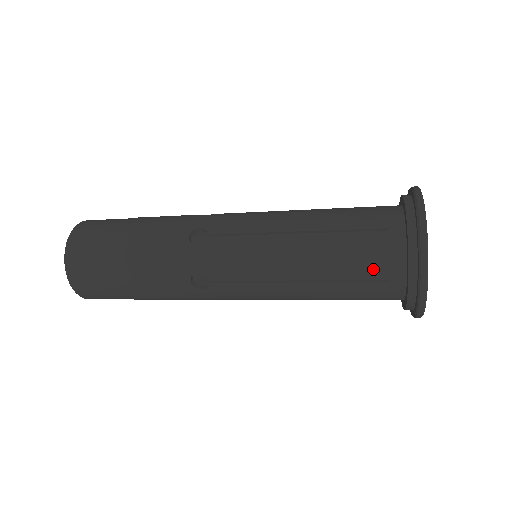
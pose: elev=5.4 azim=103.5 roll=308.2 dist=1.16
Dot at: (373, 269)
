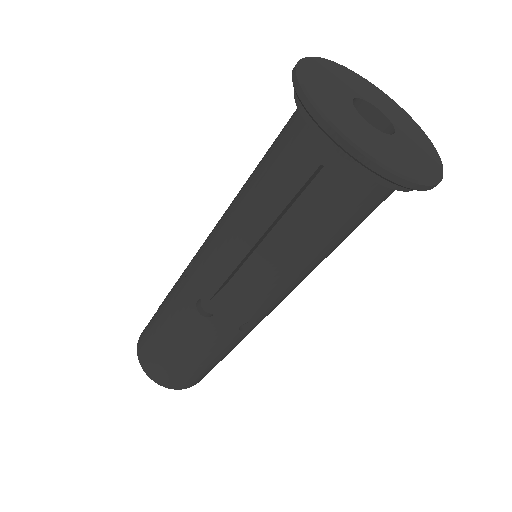
Dot at: (285, 126)
